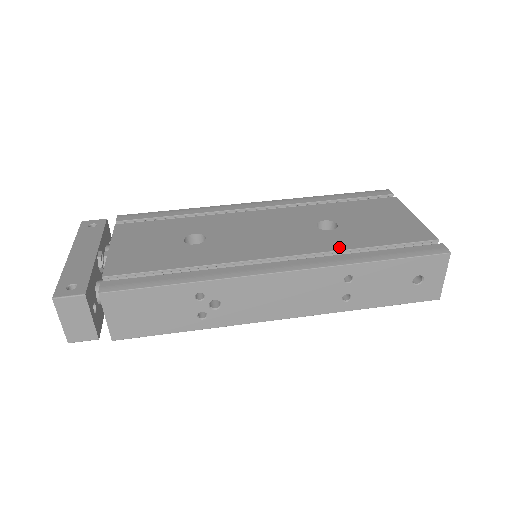
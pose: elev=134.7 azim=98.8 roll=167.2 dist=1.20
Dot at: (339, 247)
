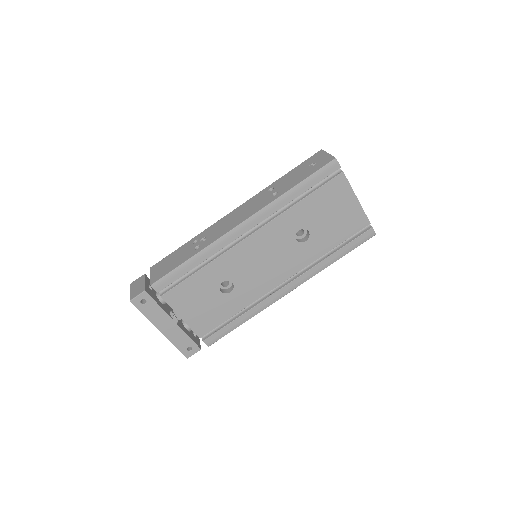
Dot at: (315, 257)
